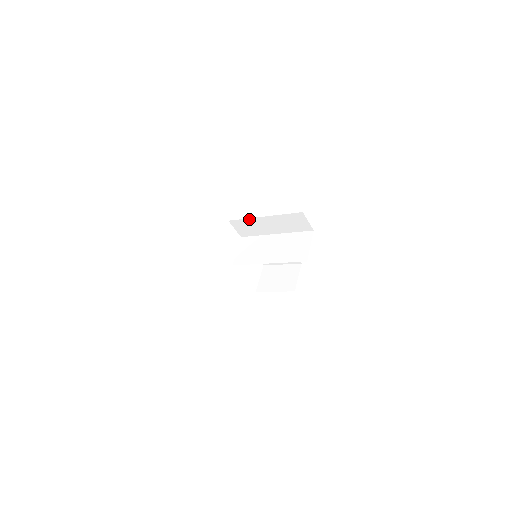
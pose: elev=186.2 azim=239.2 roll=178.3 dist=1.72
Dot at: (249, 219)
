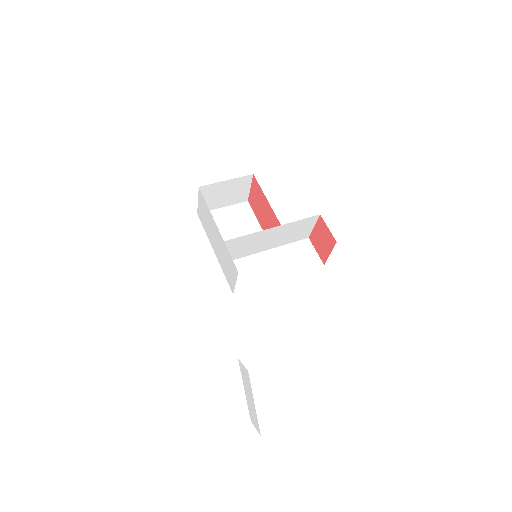
Dot at: occluded
